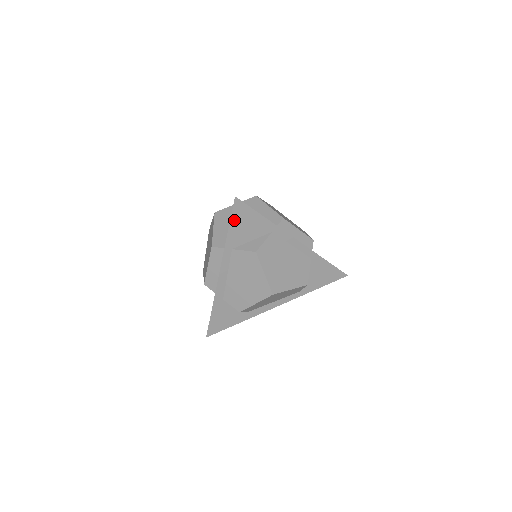
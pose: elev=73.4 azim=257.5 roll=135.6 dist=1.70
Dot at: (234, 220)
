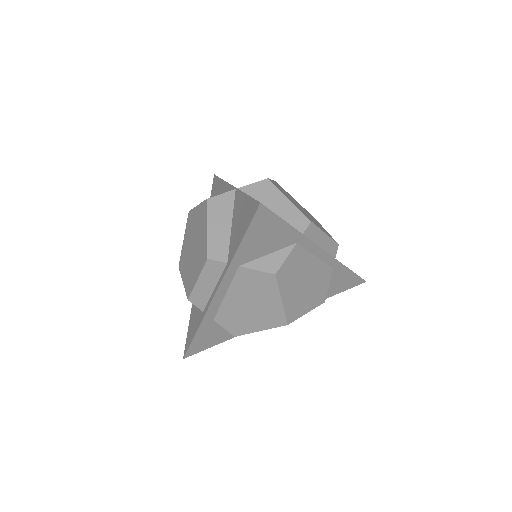
Dot at: (251, 232)
